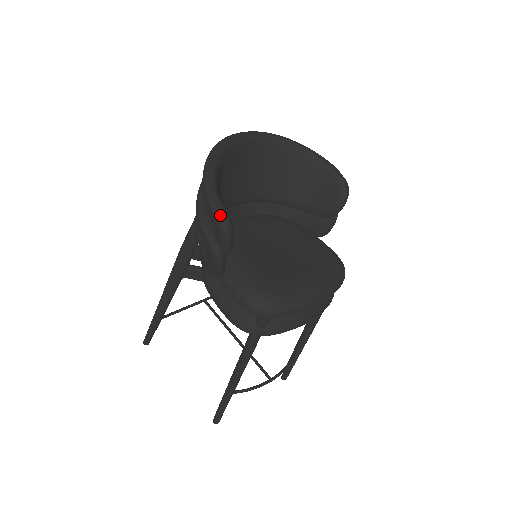
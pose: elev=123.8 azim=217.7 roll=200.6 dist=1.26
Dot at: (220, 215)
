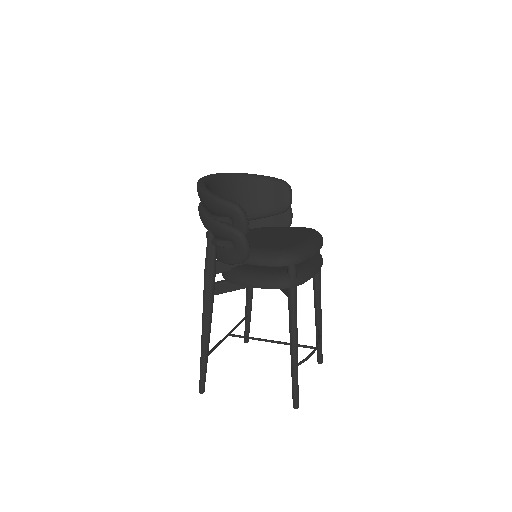
Dot at: (233, 204)
